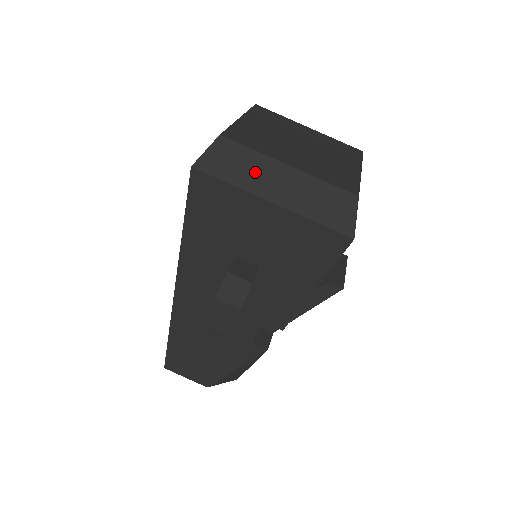
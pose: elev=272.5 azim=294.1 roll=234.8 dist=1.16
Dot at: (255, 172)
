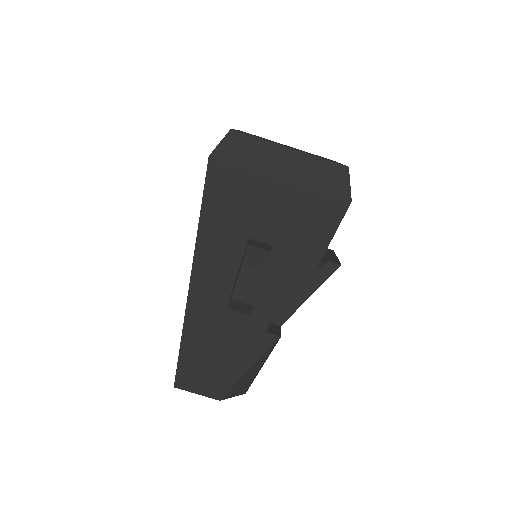
Dot at: (263, 156)
